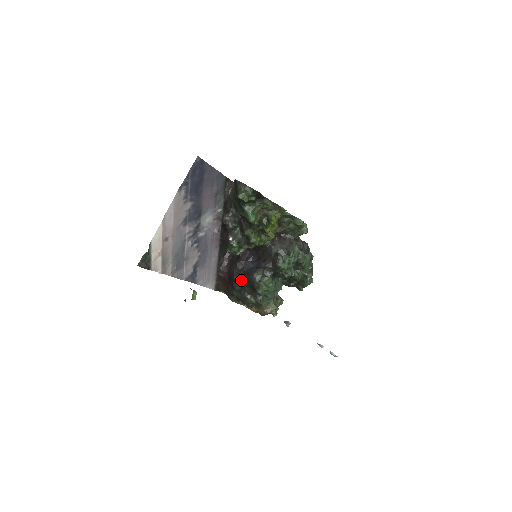
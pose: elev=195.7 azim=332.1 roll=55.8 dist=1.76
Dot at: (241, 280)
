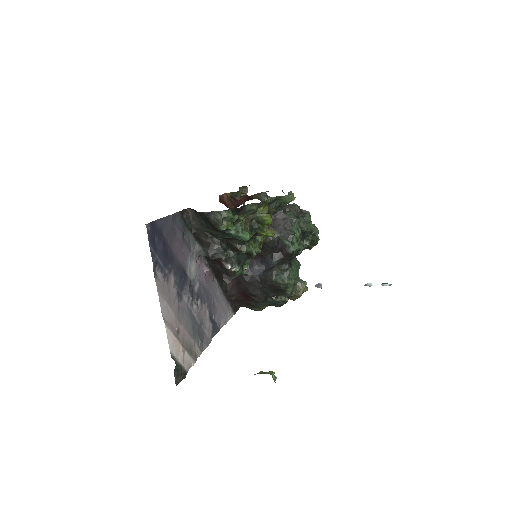
Dot at: (260, 291)
